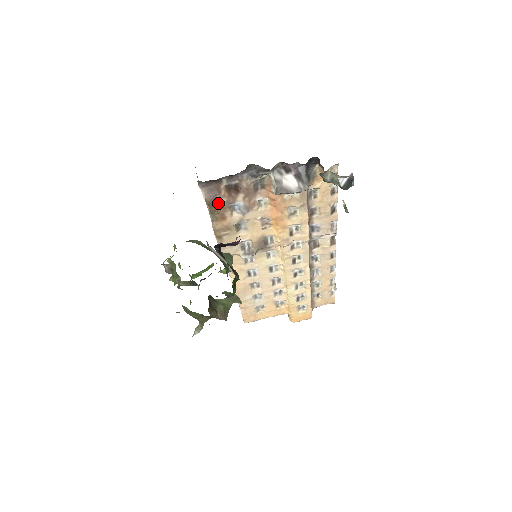
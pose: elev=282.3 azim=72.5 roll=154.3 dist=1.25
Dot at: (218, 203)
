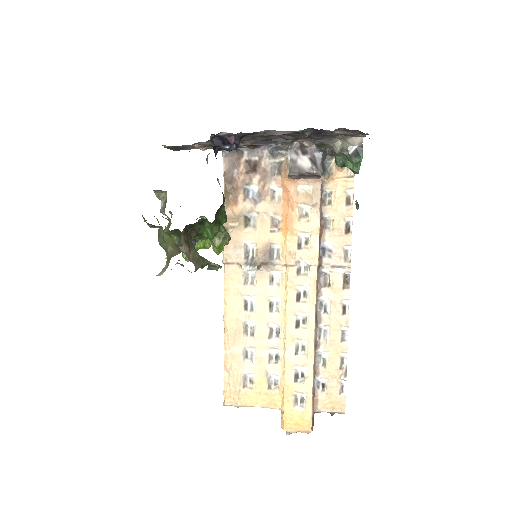
Dot at: (235, 181)
